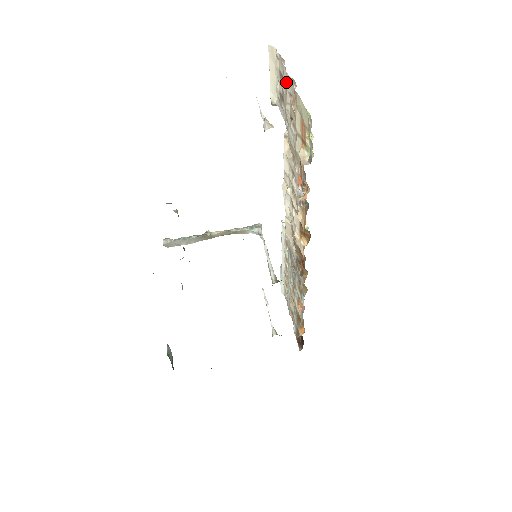
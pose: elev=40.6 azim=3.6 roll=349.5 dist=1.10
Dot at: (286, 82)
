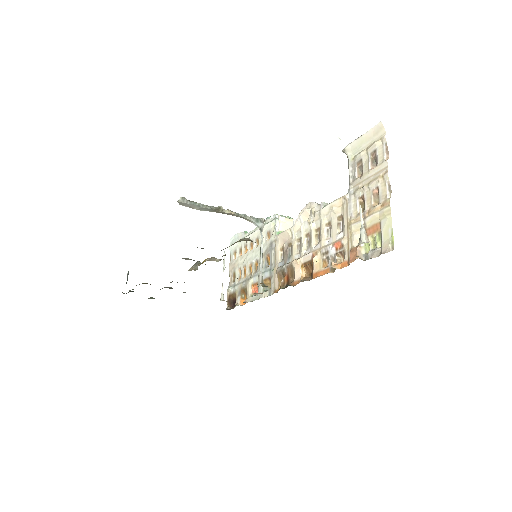
Dot at: (380, 175)
